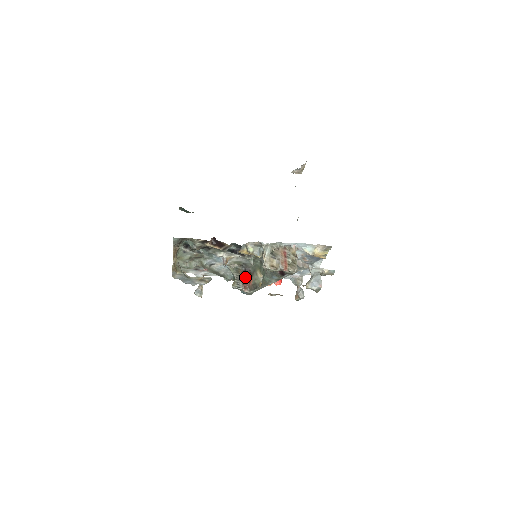
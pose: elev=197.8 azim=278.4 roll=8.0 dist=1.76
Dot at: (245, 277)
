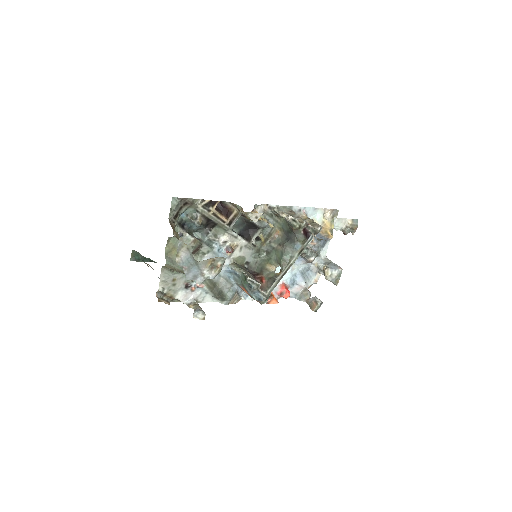
Dot at: occluded
